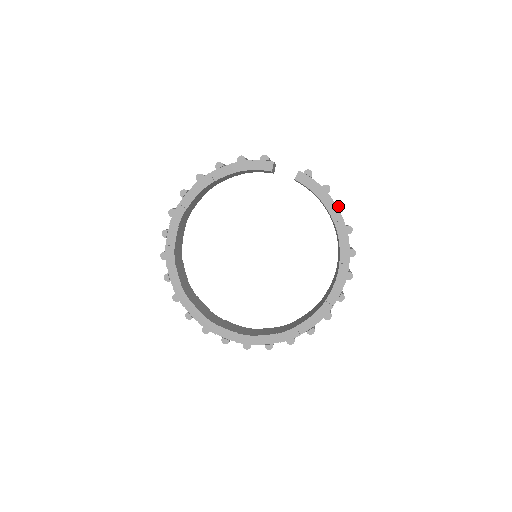
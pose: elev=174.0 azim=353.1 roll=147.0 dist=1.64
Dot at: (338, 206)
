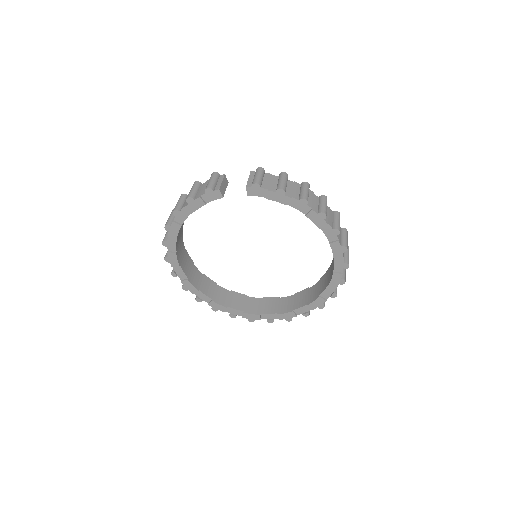
Dot at: (300, 202)
